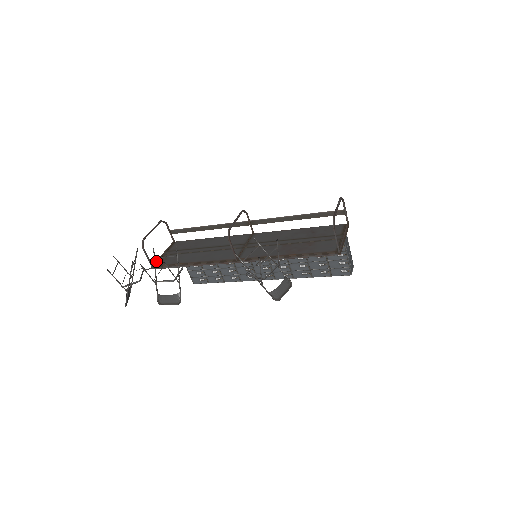
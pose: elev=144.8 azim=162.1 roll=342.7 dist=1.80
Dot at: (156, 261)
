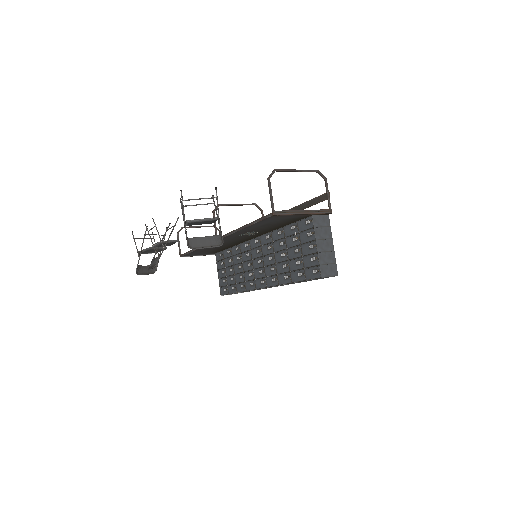
Dot at: occluded
